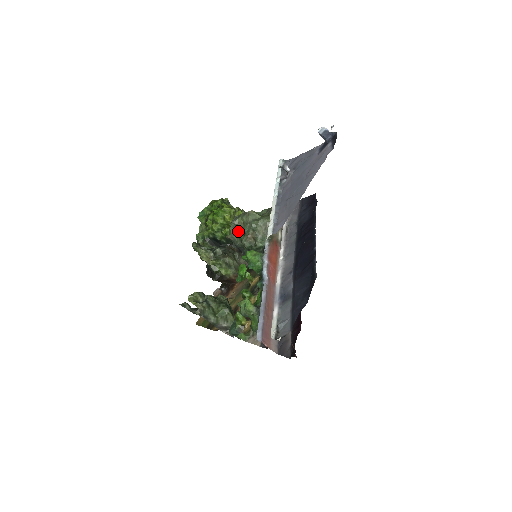
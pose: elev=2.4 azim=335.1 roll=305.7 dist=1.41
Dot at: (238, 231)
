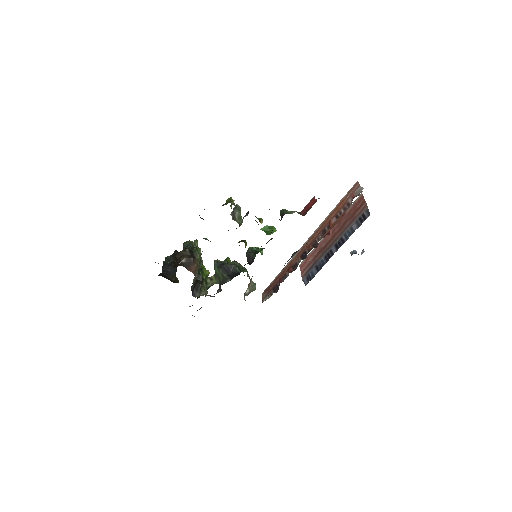
Dot at: occluded
